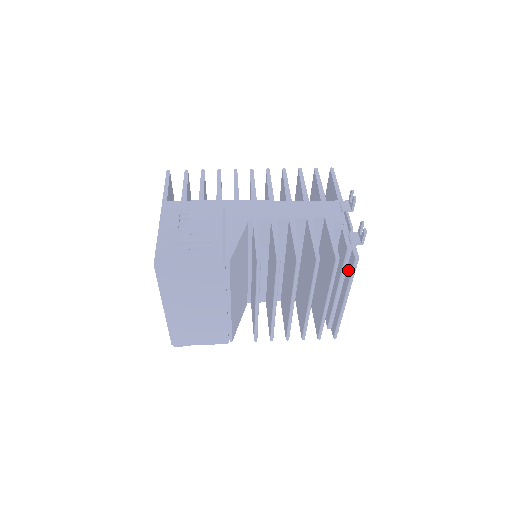
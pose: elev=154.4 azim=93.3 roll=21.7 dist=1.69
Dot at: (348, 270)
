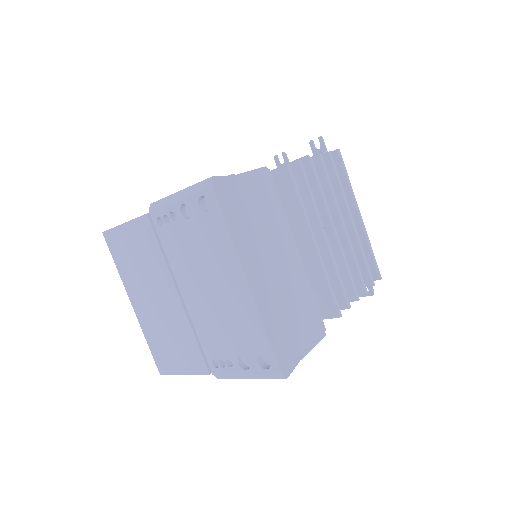
Dot at: occluded
